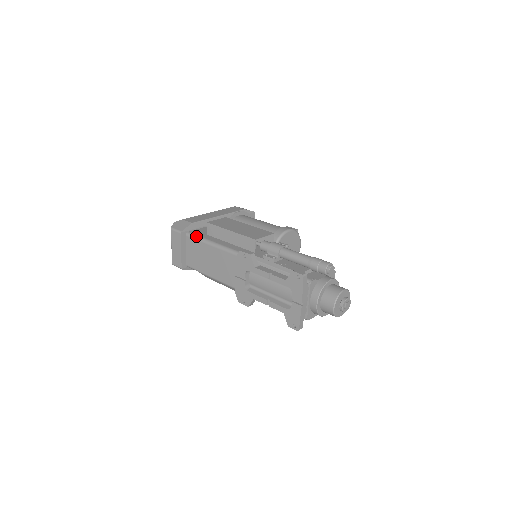
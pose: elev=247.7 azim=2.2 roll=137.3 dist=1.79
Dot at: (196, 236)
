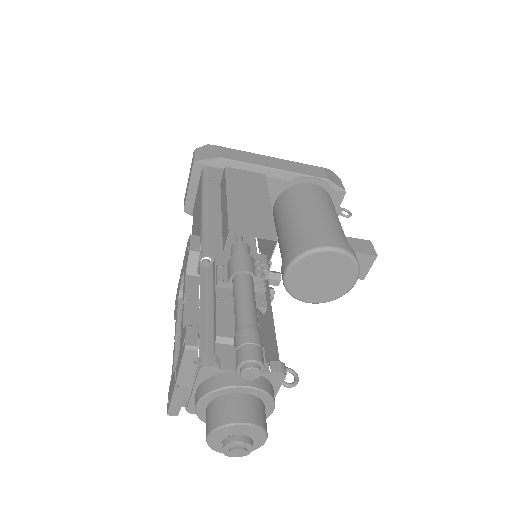
Dot at: (205, 178)
